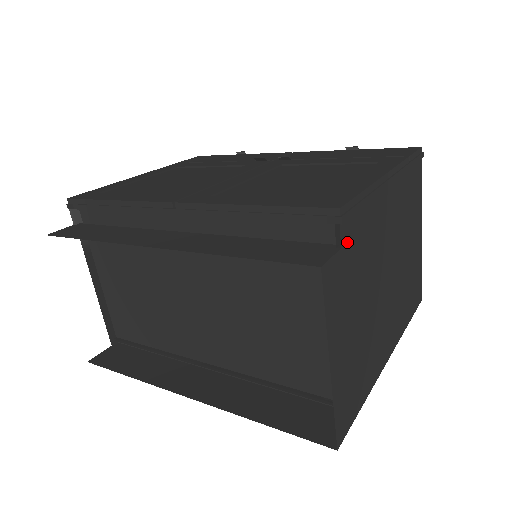
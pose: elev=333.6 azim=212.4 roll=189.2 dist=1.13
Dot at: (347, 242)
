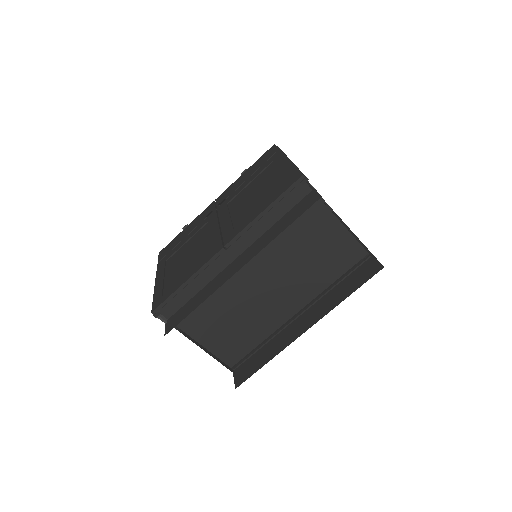
Dot at: occluded
